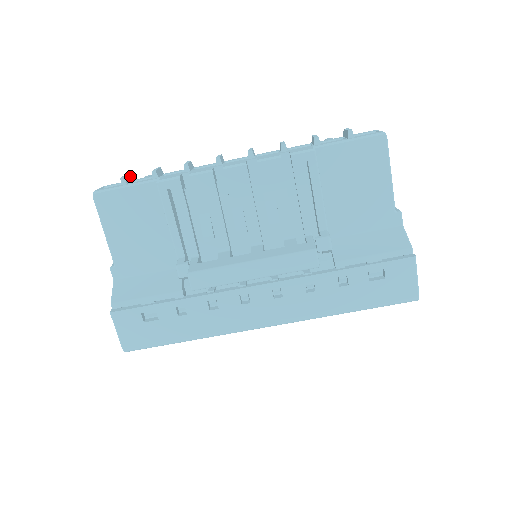
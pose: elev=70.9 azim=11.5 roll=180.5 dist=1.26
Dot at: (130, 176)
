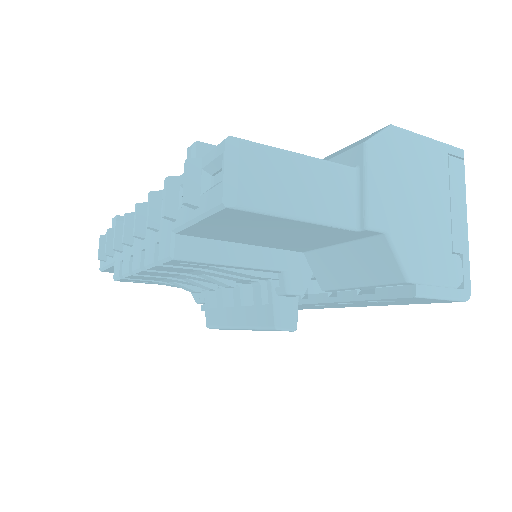
Dot at: (102, 240)
